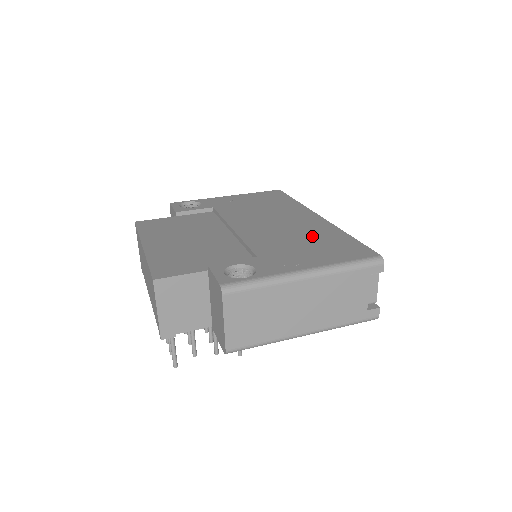
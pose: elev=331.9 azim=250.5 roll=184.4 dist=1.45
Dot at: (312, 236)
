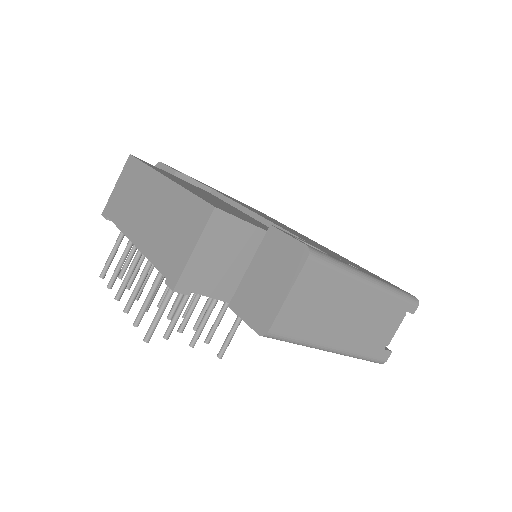
Dot at: occluded
